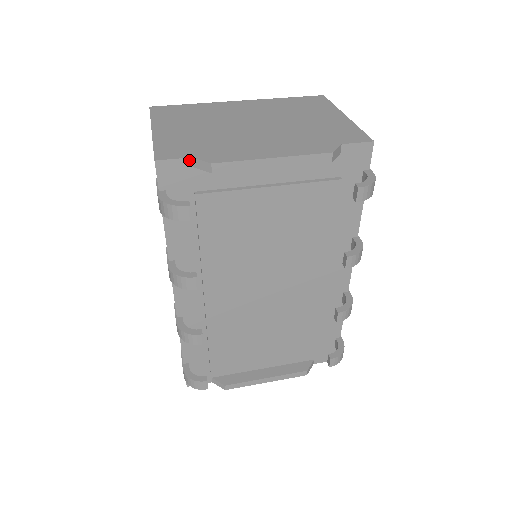
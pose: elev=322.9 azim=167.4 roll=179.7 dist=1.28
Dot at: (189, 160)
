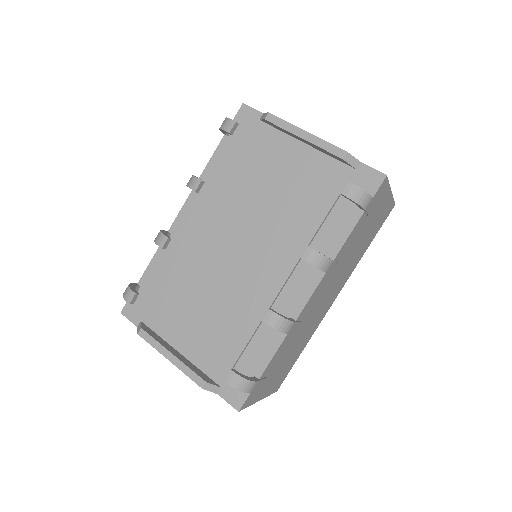
Dot at: (260, 114)
